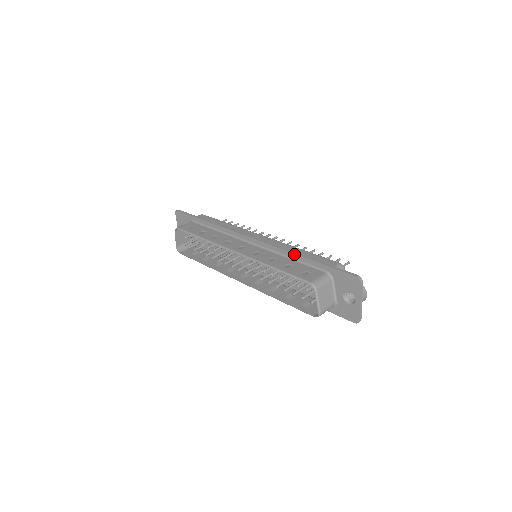
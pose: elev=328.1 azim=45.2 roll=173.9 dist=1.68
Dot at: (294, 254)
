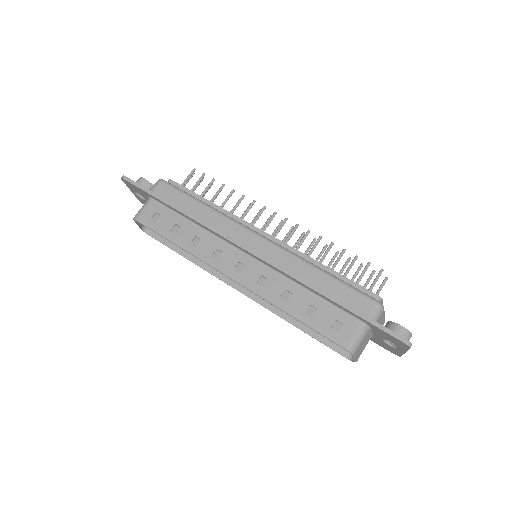
Dot at: (315, 291)
